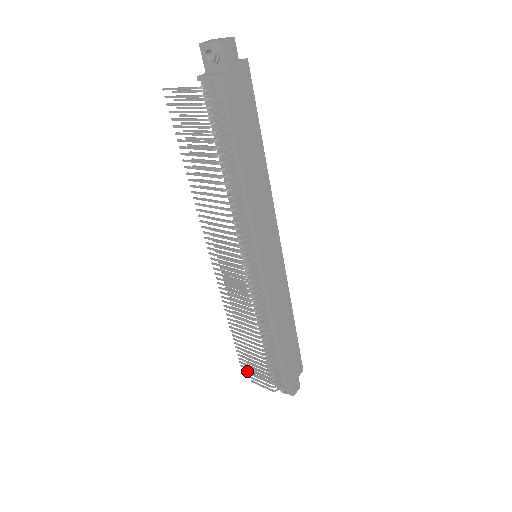
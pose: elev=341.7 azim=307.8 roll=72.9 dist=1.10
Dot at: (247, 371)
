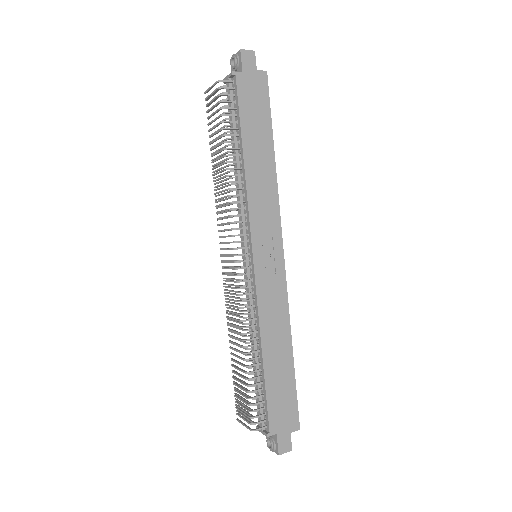
Dot at: (240, 412)
